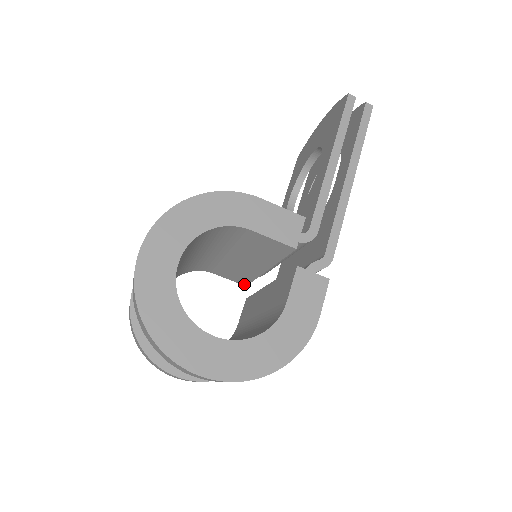
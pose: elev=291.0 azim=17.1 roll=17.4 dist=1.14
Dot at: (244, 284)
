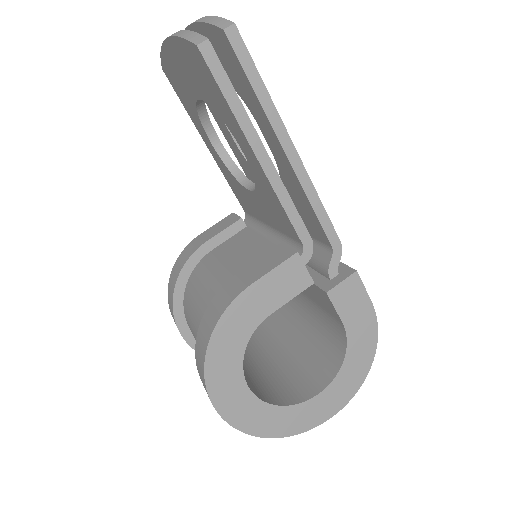
Dot at: occluded
